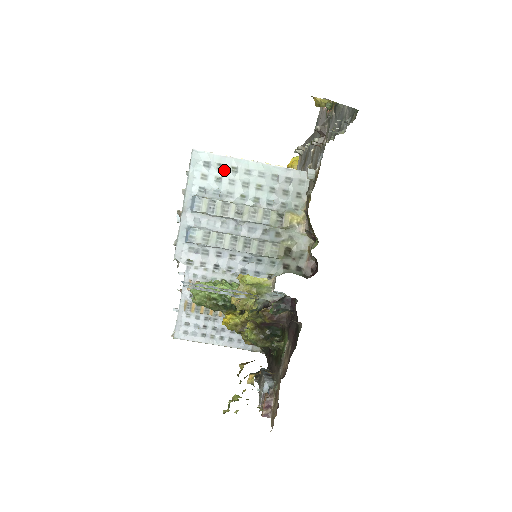
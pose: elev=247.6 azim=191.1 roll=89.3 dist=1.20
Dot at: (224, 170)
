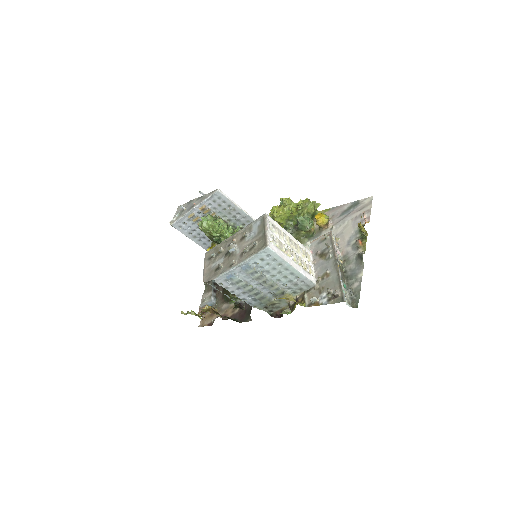
Dot at: (275, 263)
